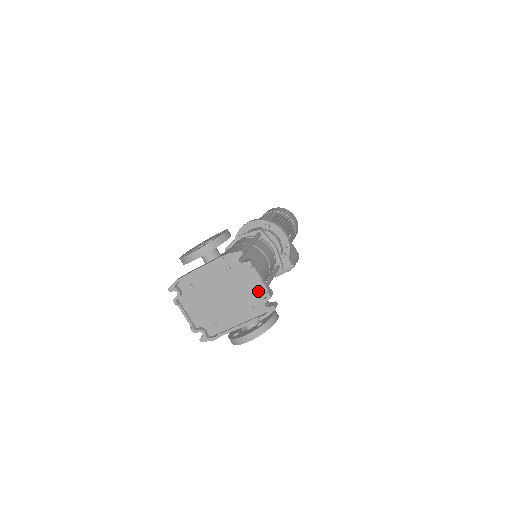
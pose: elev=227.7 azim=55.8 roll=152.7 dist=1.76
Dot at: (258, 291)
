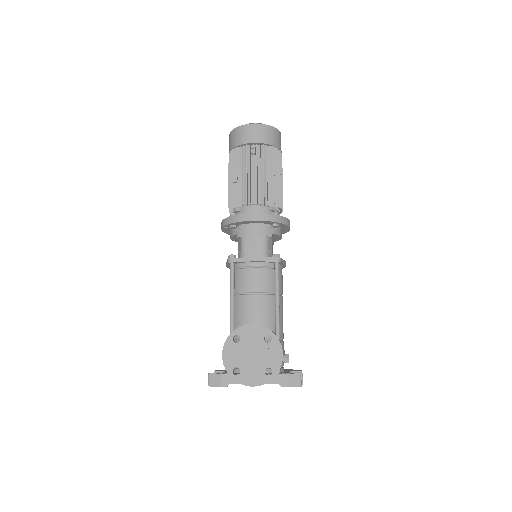
Dot at: occluded
